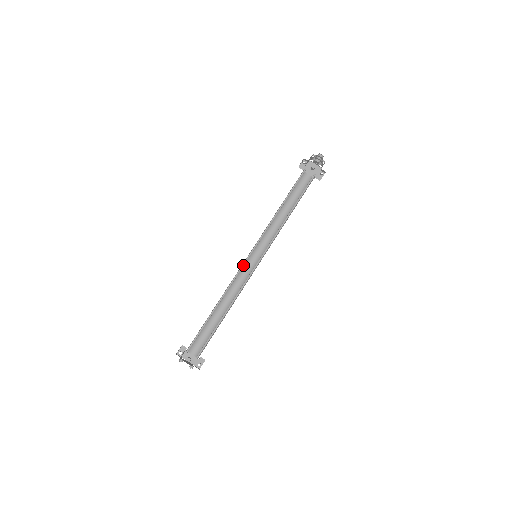
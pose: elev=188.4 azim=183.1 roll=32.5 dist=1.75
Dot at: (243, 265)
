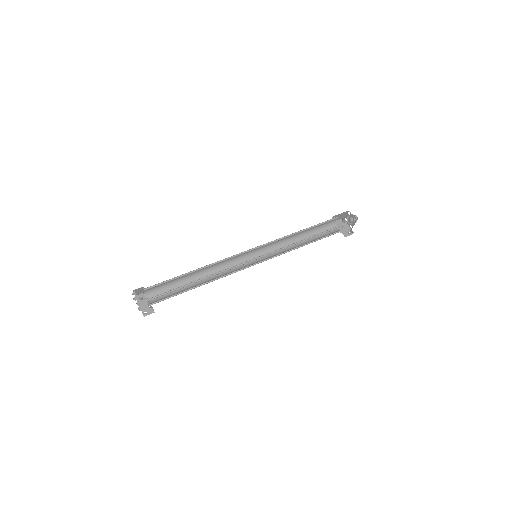
Dot at: (241, 254)
